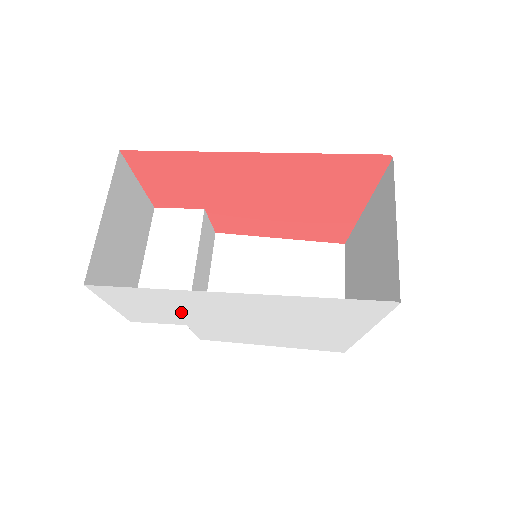
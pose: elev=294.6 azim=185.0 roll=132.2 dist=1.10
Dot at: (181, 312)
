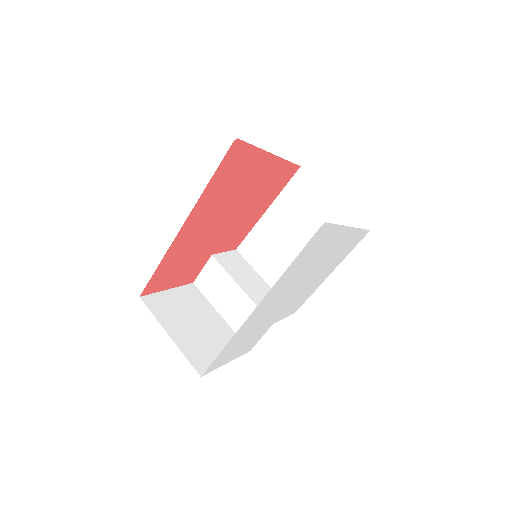
Dot at: (257, 330)
